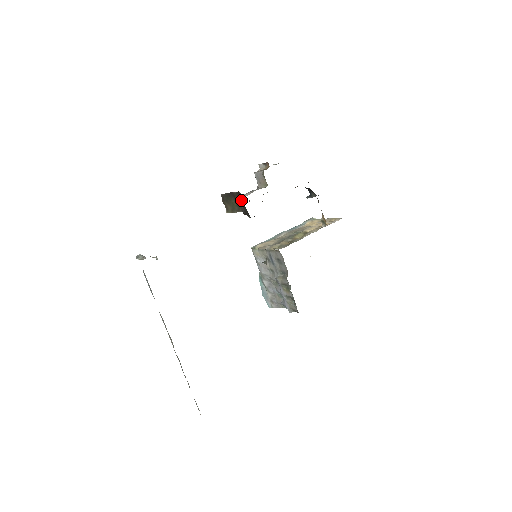
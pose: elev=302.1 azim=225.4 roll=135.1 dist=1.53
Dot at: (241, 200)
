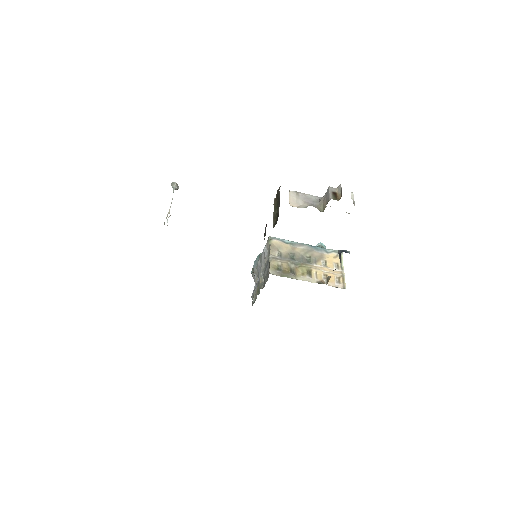
Dot at: occluded
